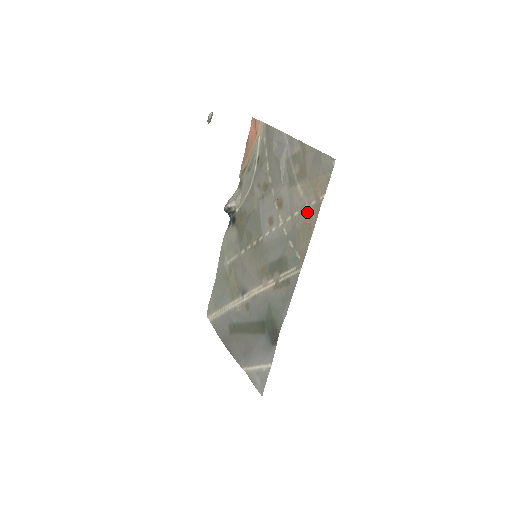
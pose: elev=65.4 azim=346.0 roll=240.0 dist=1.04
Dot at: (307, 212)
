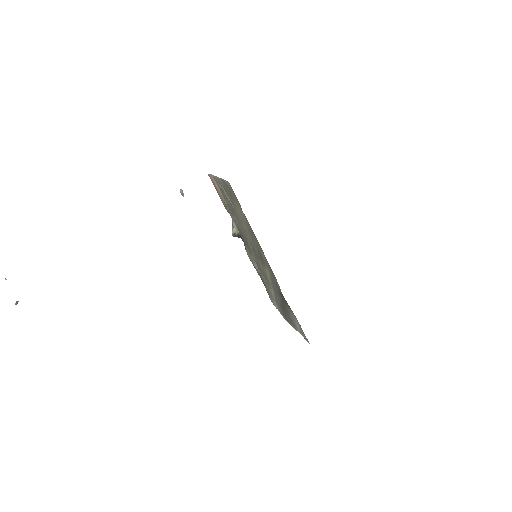
Dot at: (244, 218)
